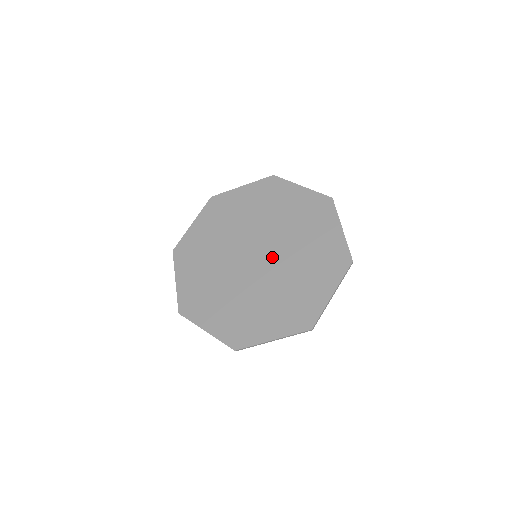
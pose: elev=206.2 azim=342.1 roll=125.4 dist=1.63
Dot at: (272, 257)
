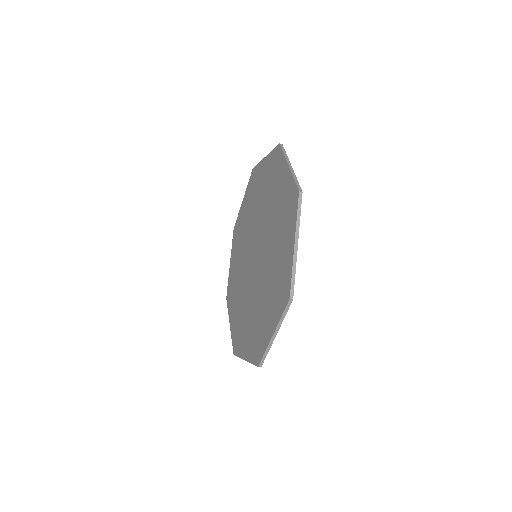
Dot at: (261, 247)
